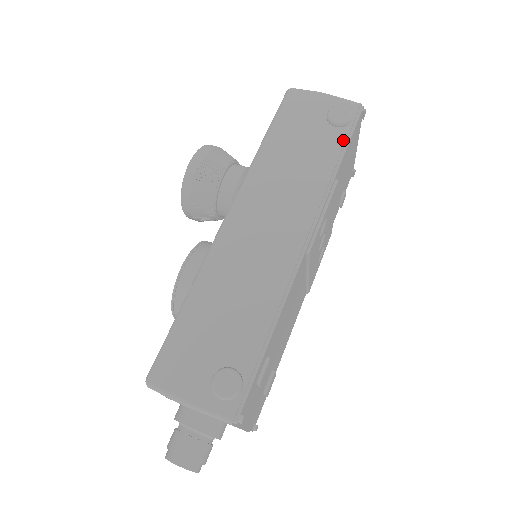
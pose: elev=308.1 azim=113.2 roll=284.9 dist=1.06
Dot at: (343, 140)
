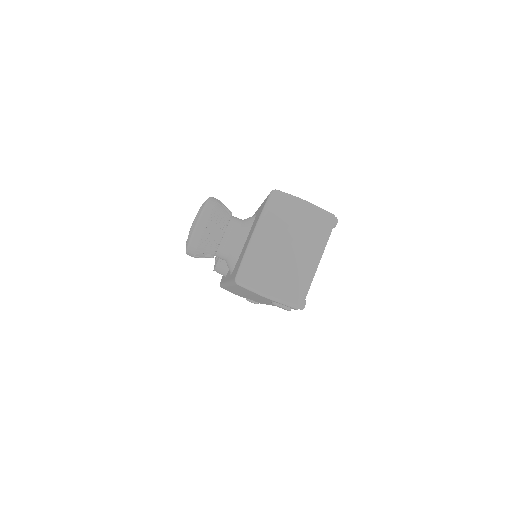
Dot at: occluded
